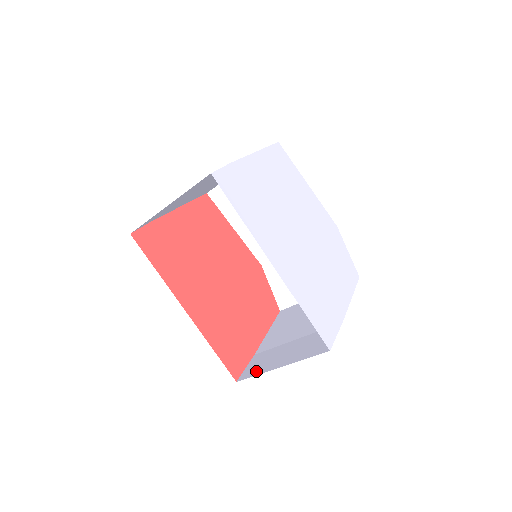
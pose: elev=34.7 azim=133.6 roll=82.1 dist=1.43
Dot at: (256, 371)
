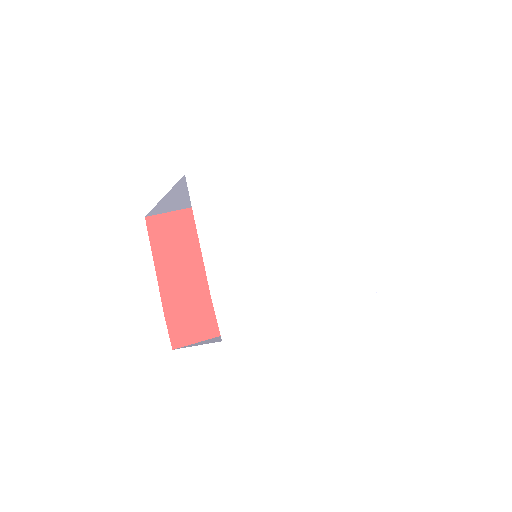
Dot at: occluded
